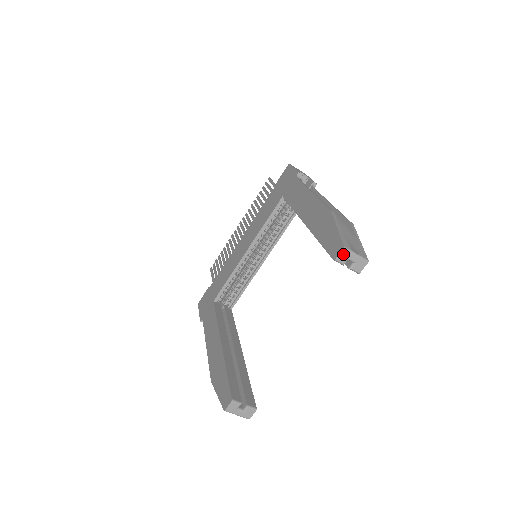
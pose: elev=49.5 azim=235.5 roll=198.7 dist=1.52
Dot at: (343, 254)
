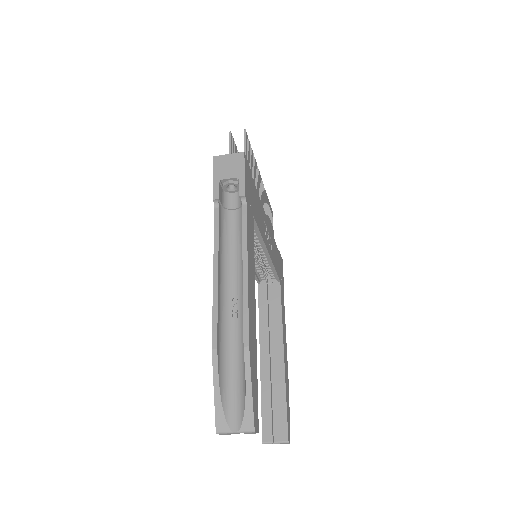
Dot at: (222, 434)
